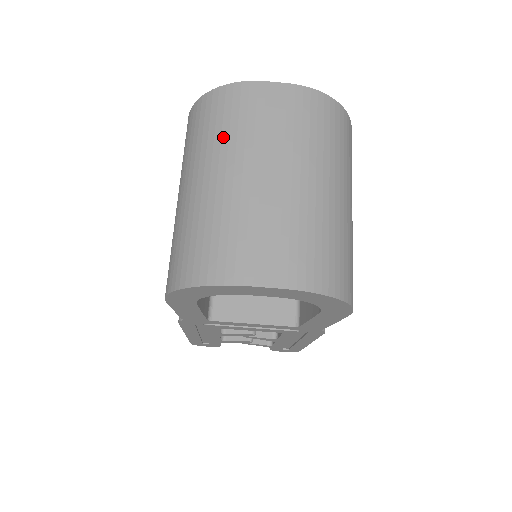
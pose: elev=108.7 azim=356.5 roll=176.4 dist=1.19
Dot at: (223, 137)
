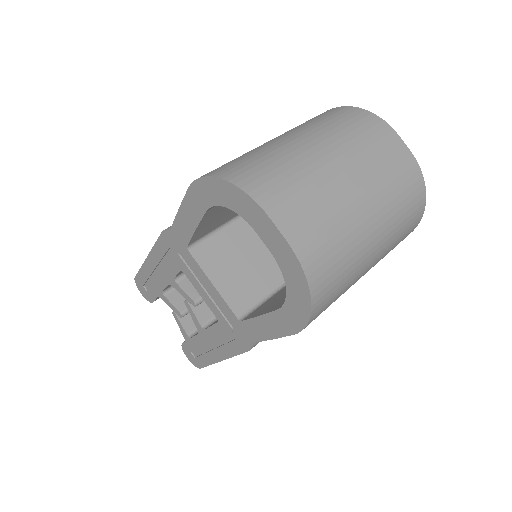
Dot at: (341, 132)
